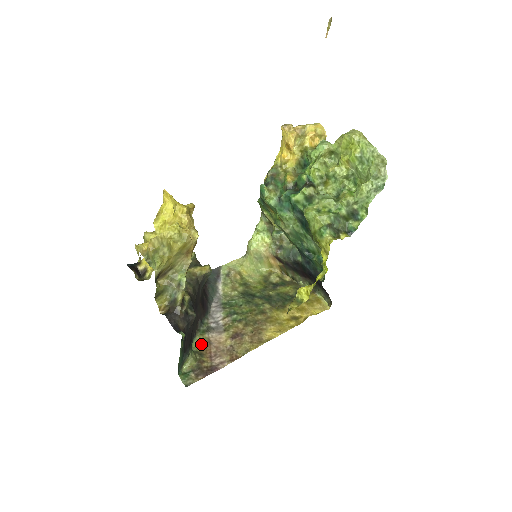
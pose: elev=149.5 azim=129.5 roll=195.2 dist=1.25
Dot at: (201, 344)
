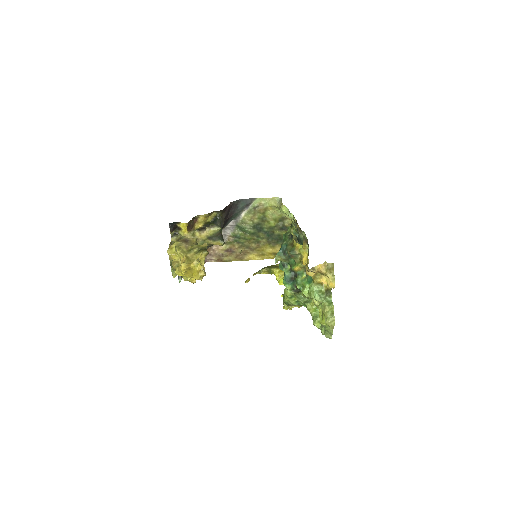
Dot at: occluded
